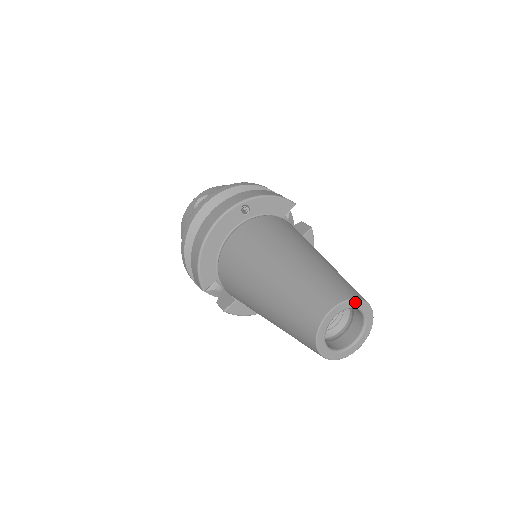
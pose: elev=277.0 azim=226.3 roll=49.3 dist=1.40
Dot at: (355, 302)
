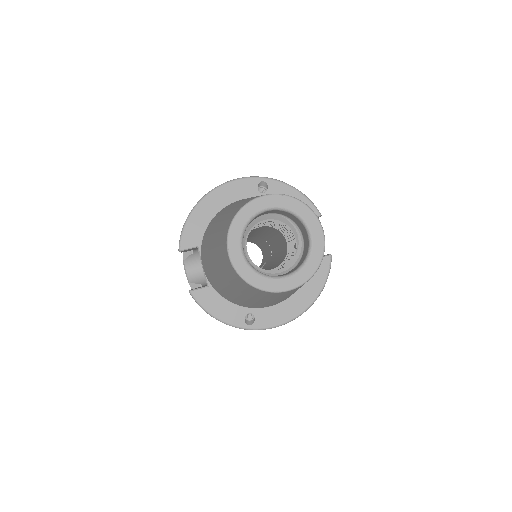
Dot at: (302, 208)
